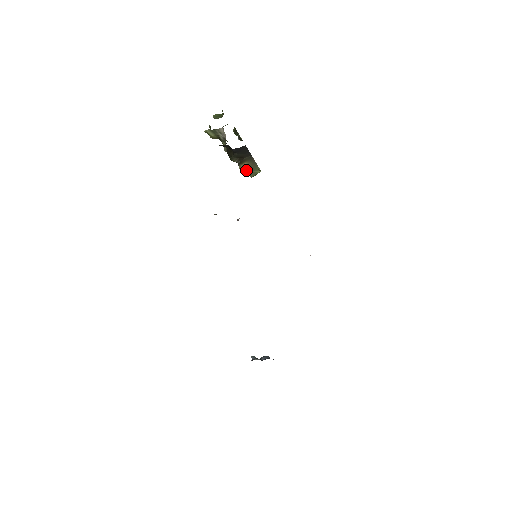
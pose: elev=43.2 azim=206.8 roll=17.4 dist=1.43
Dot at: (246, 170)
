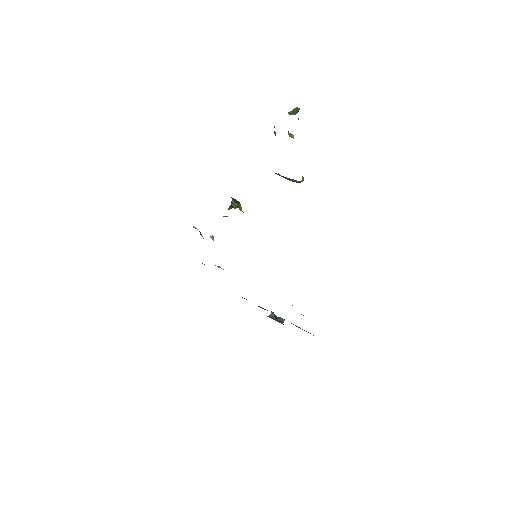
Dot at: (285, 178)
